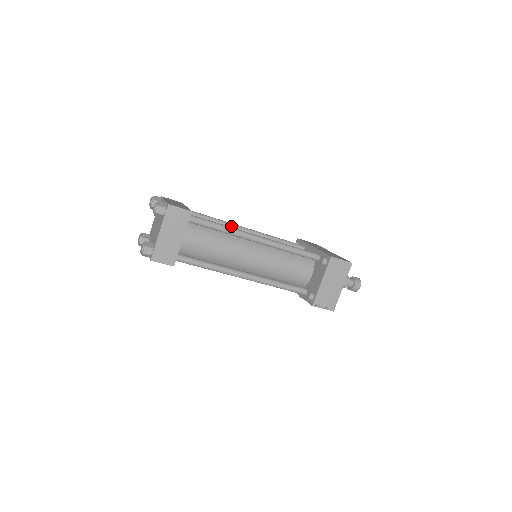
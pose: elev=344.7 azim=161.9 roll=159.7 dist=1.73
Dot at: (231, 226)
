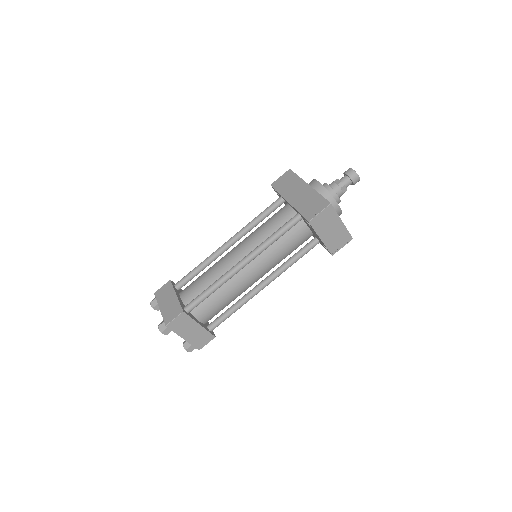
Dot at: (216, 256)
